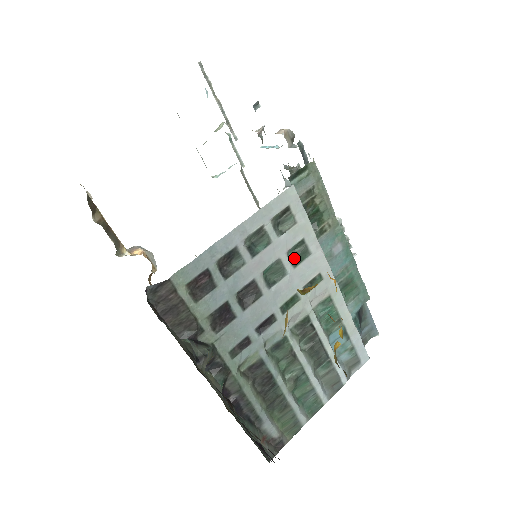
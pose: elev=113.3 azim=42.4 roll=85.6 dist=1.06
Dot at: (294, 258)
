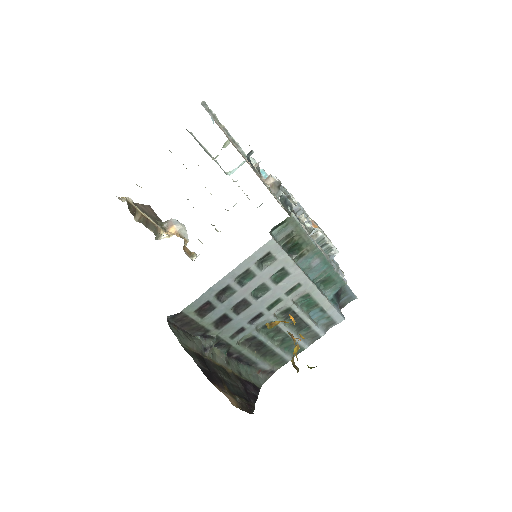
Dot at: (276, 279)
